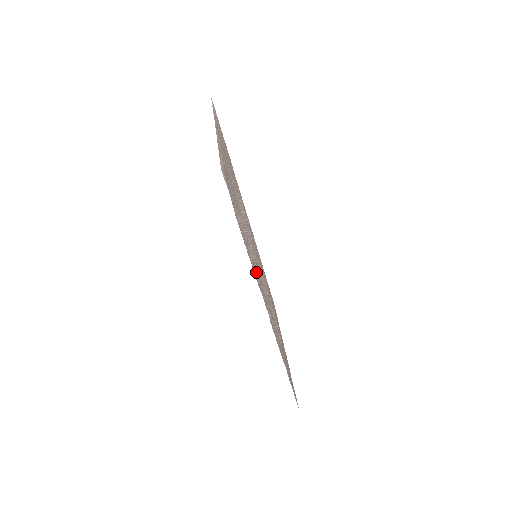
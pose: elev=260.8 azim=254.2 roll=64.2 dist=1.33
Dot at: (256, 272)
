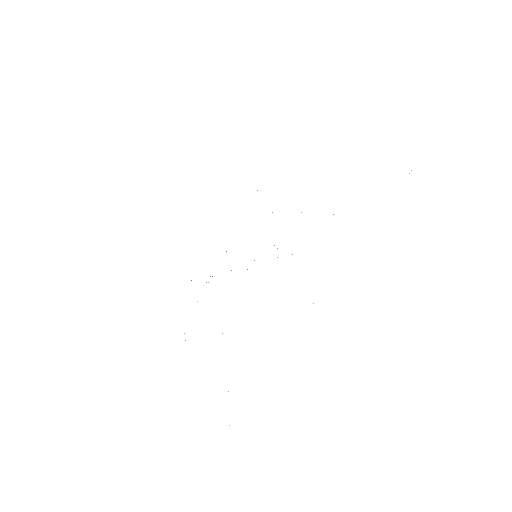
Dot at: occluded
